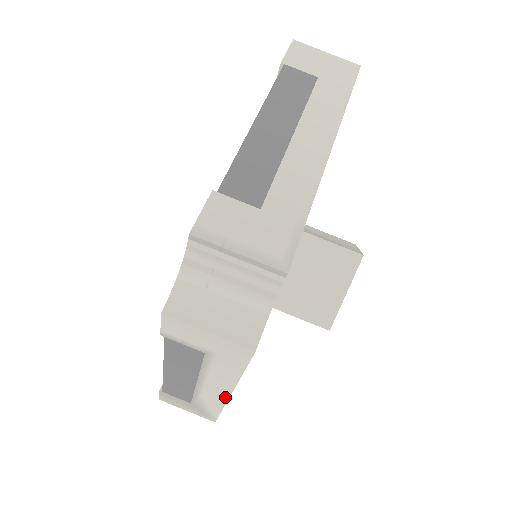
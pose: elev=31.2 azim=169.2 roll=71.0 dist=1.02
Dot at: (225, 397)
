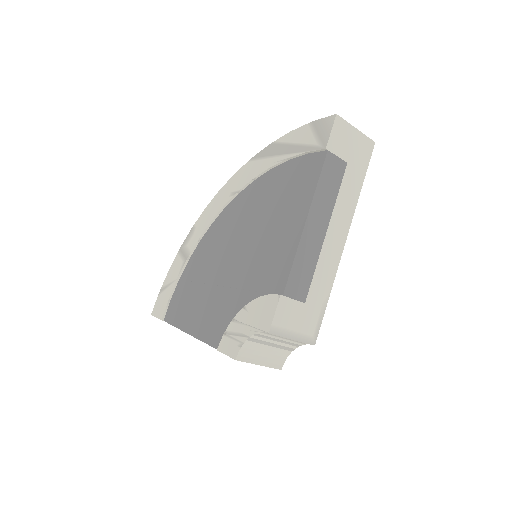
Dot at: occluded
